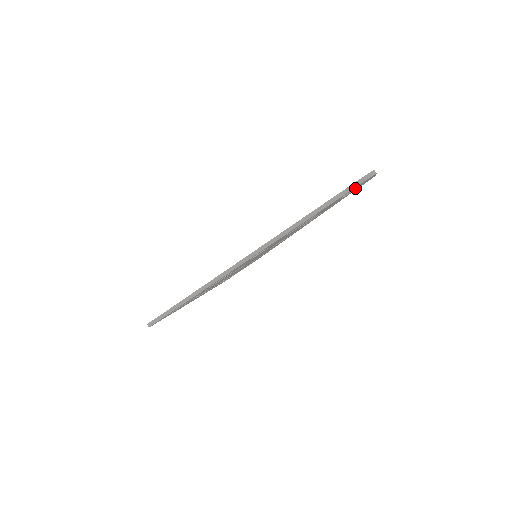
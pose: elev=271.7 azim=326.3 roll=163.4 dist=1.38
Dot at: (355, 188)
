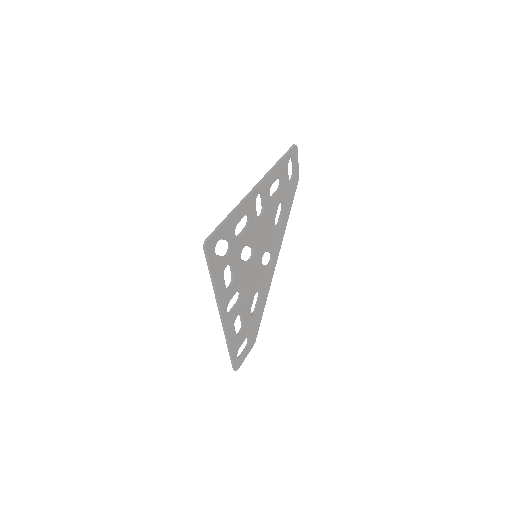
Dot at: (293, 177)
